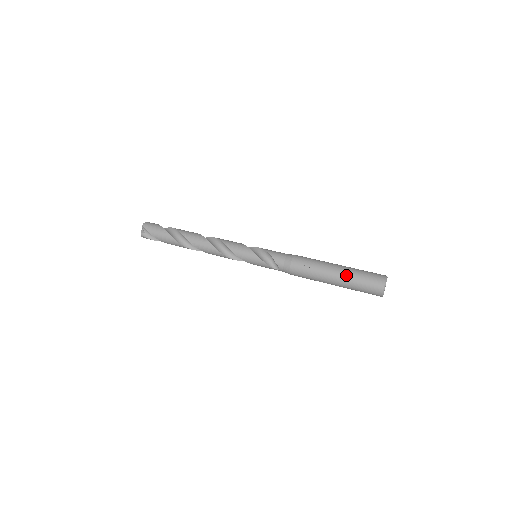
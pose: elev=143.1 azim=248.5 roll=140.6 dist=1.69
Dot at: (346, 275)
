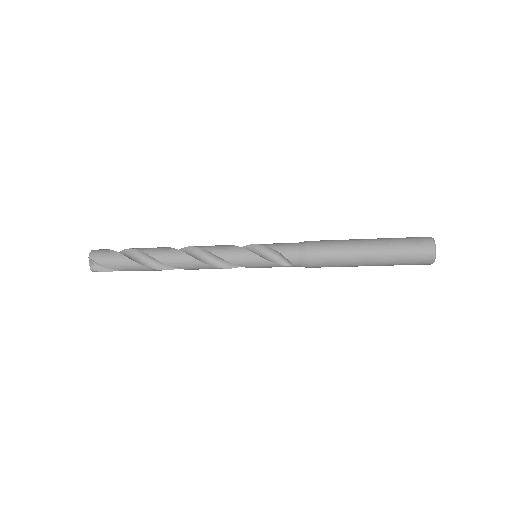
Dot at: (383, 251)
